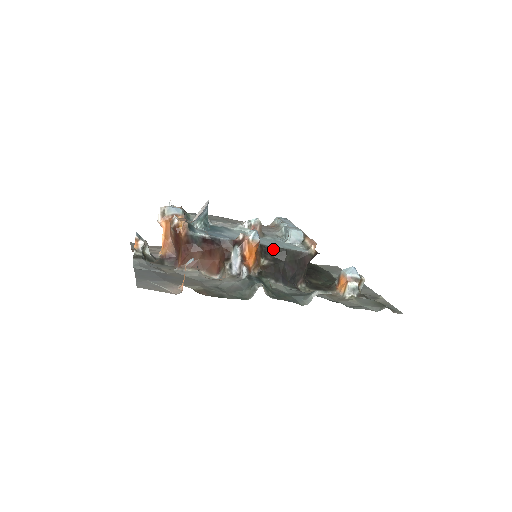
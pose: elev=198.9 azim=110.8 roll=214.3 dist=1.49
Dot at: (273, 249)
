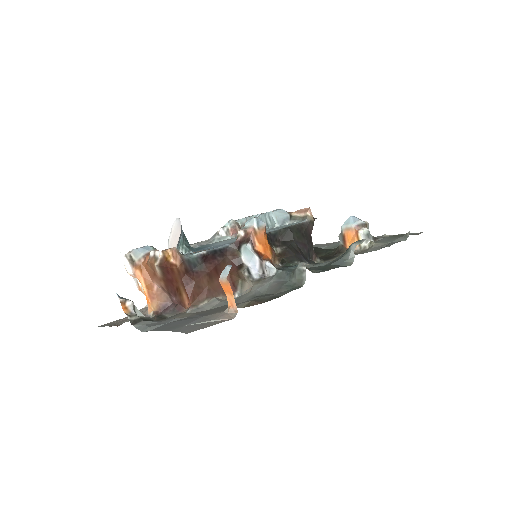
Dot at: (276, 233)
